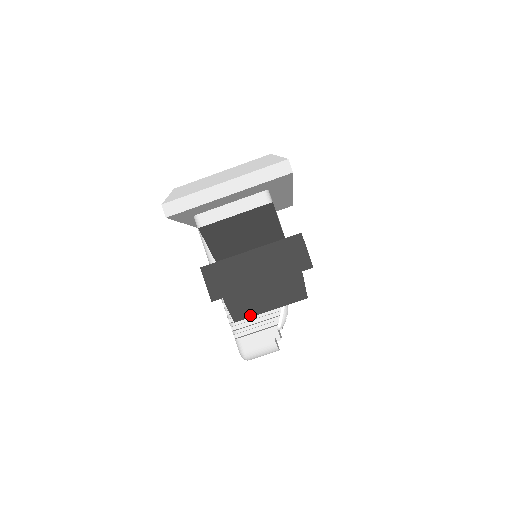
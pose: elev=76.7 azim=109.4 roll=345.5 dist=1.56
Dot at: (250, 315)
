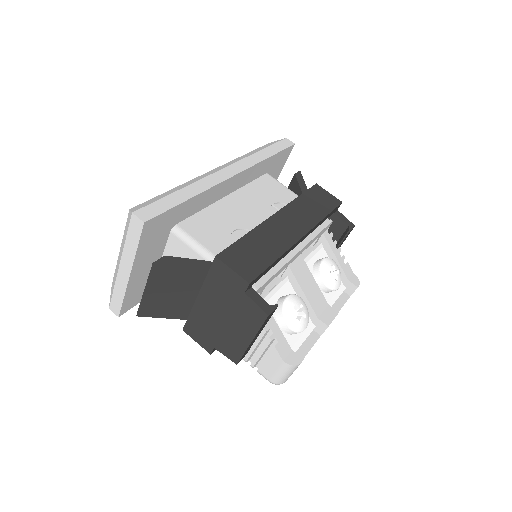
Dot at: (241, 353)
